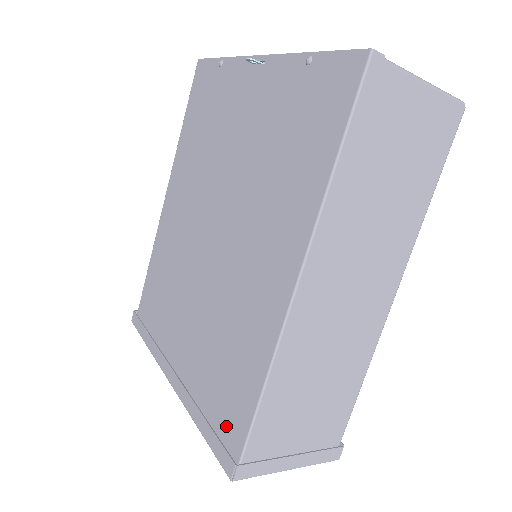
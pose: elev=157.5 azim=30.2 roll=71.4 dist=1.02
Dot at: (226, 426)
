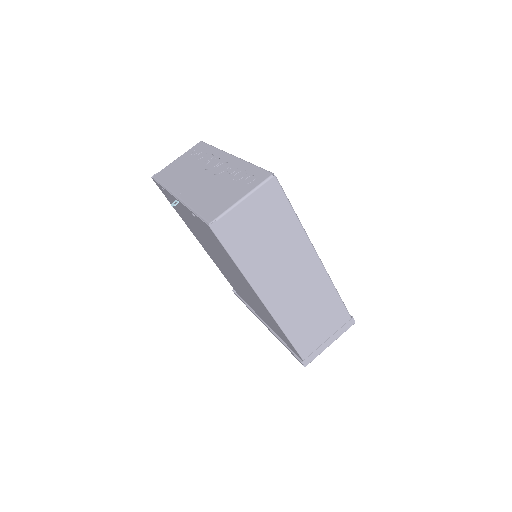
Dot at: (291, 347)
